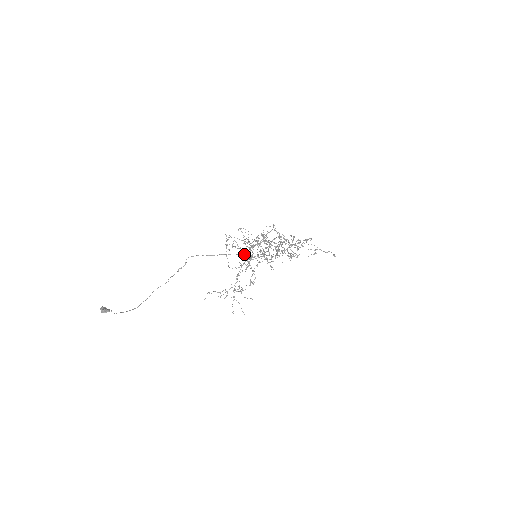
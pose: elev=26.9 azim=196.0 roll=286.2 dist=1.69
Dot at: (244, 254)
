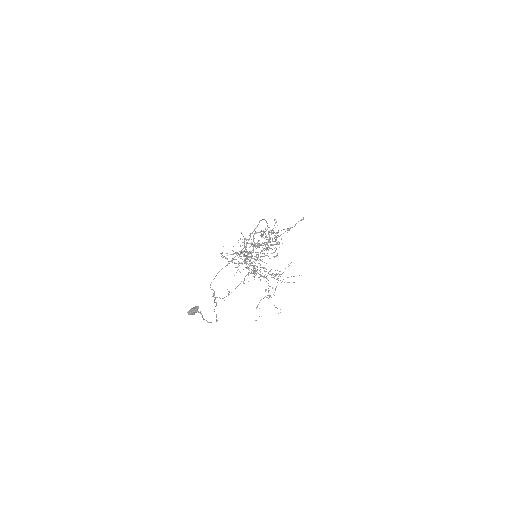
Dot at: occluded
